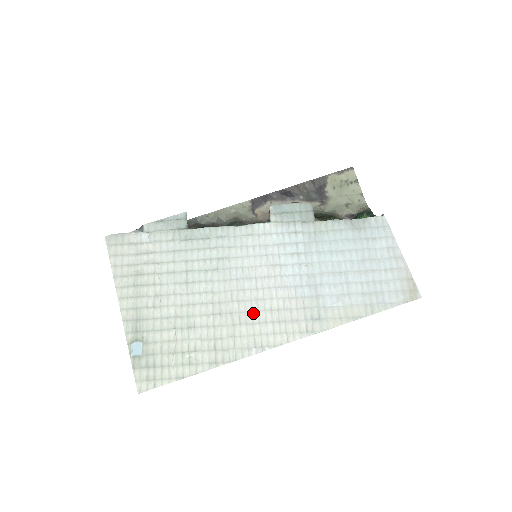
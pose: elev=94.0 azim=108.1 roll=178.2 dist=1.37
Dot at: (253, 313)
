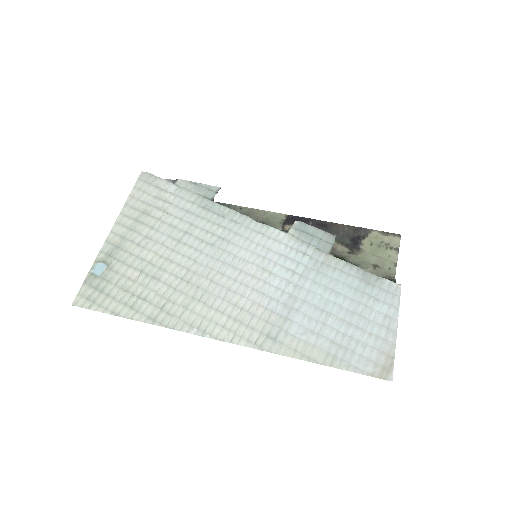
Dot at: (217, 298)
